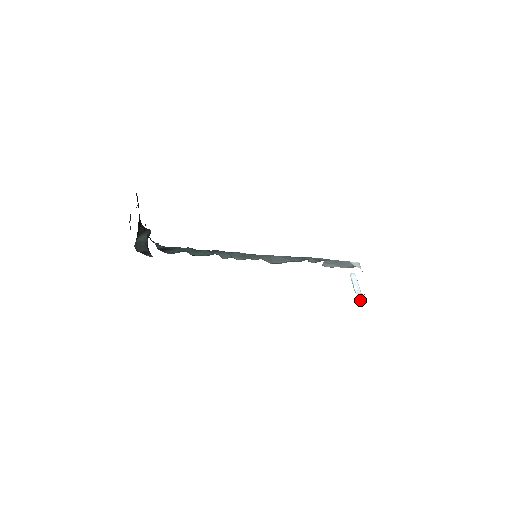
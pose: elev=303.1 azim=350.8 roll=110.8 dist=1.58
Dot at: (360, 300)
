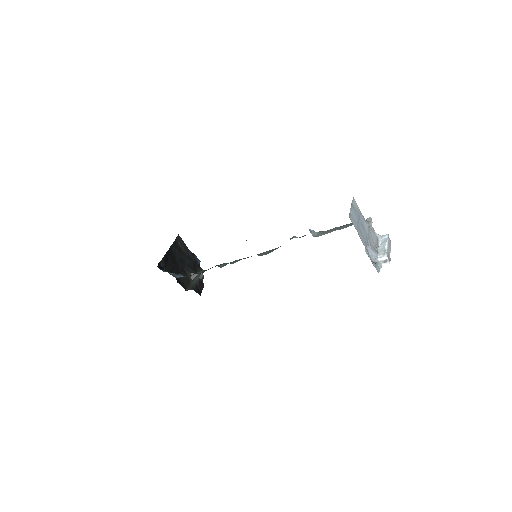
Dot at: (381, 257)
